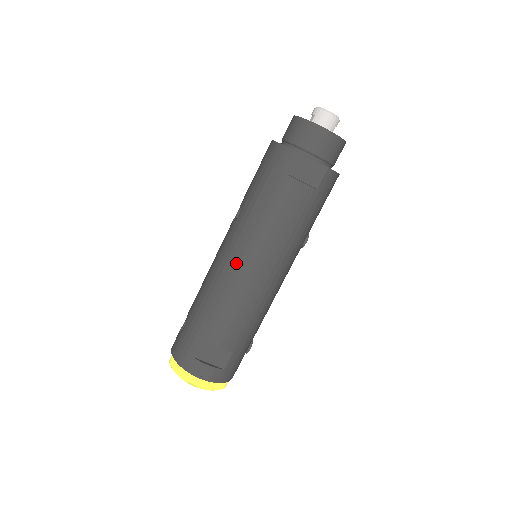
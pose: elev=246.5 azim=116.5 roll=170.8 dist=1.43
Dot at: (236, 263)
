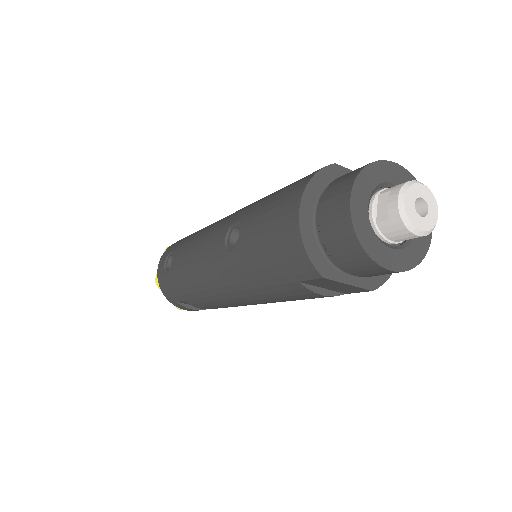
Dot at: (222, 291)
